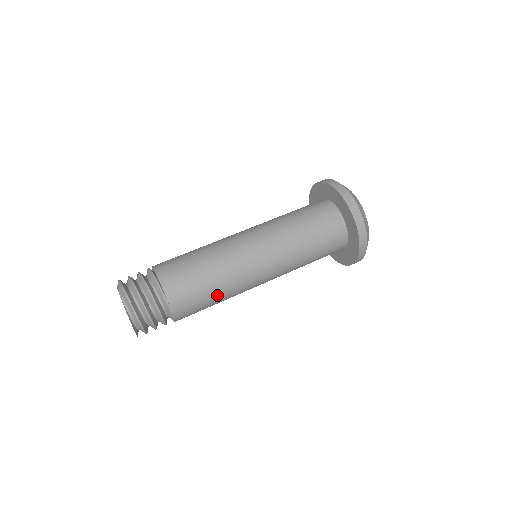
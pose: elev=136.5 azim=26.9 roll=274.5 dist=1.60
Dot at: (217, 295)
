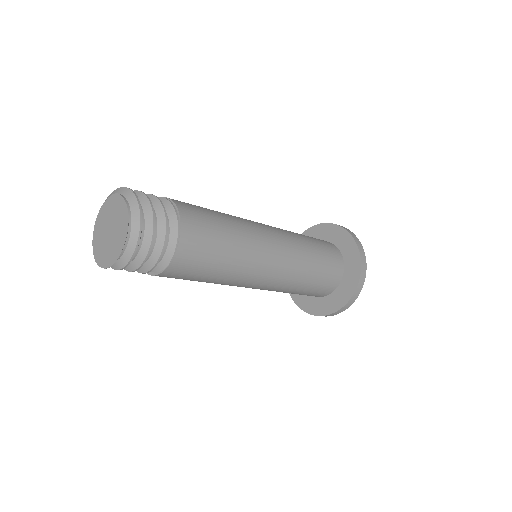
Dot at: (226, 259)
